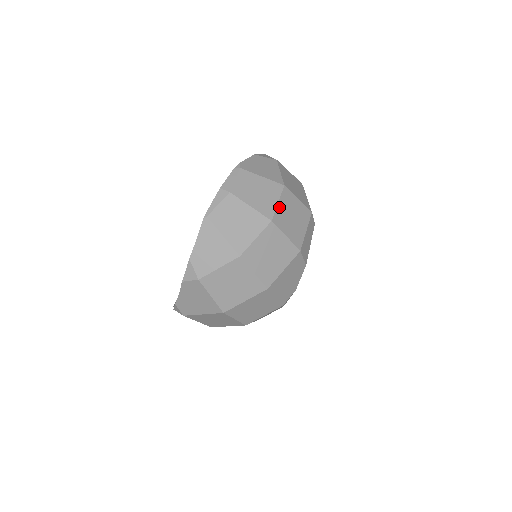
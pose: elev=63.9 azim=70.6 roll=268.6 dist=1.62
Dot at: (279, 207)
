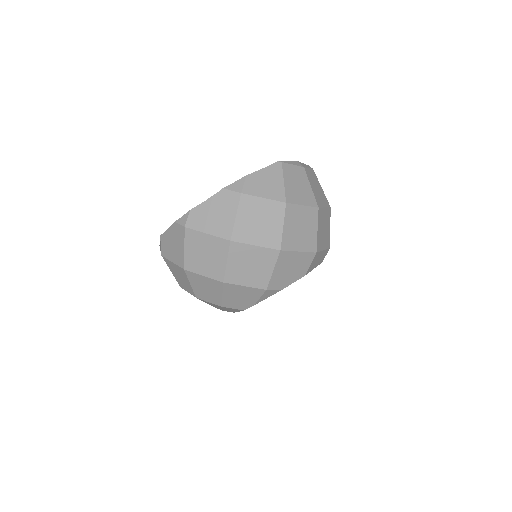
Dot at: (324, 210)
